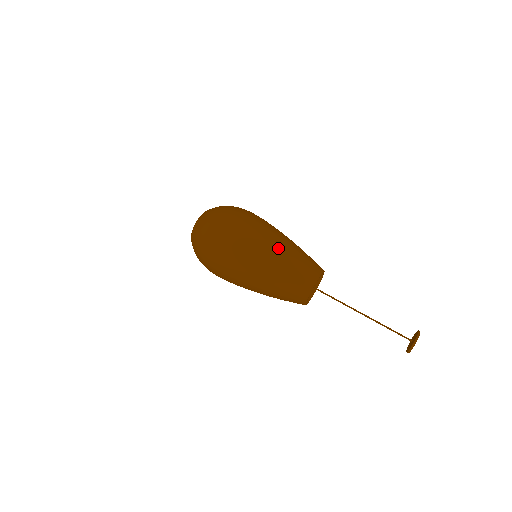
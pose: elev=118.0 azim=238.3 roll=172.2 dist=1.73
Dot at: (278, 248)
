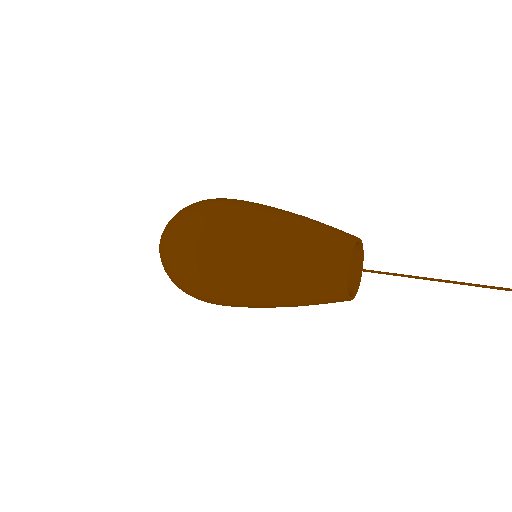
Dot at: occluded
